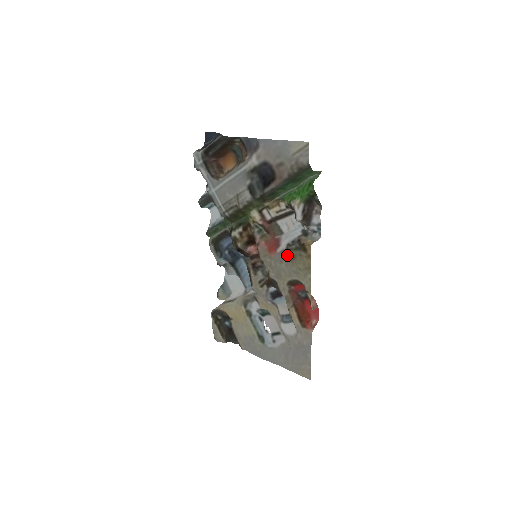
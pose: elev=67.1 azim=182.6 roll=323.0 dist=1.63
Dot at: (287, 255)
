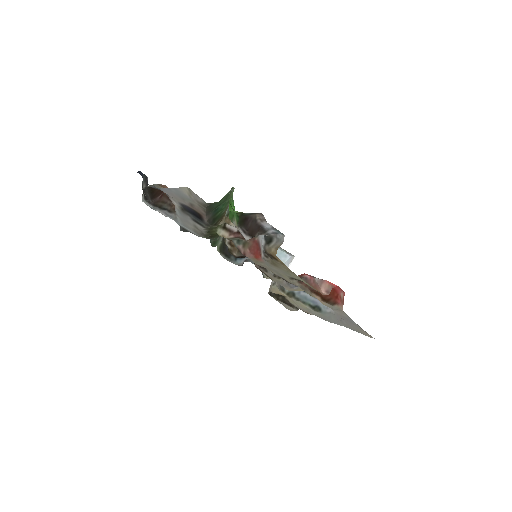
Dot at: (269, 262)
